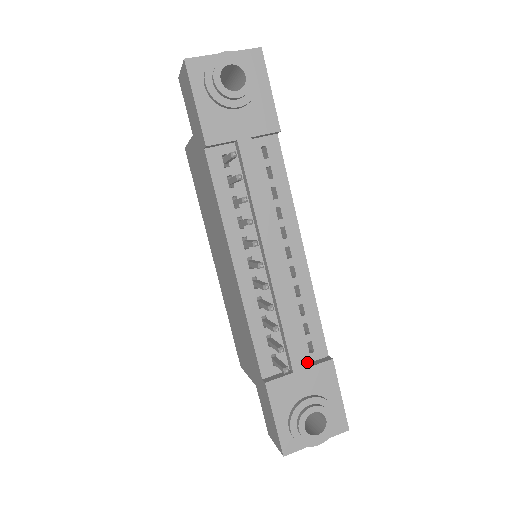
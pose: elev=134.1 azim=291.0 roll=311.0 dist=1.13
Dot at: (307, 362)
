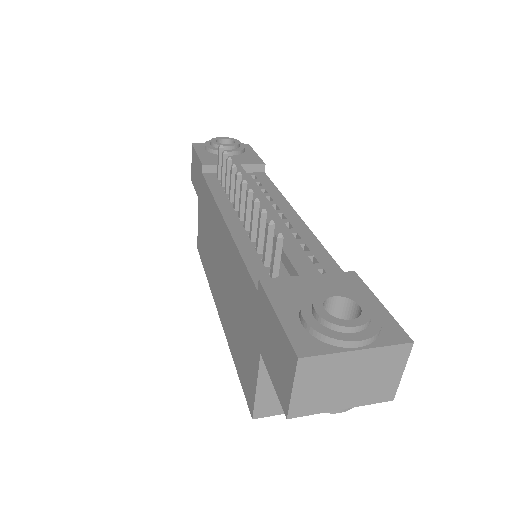
Dot at: occluded
